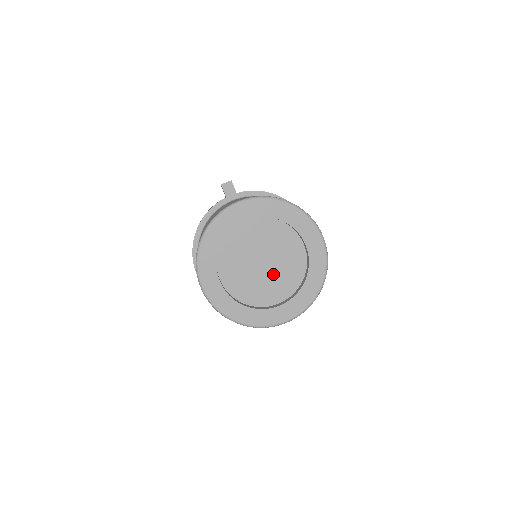
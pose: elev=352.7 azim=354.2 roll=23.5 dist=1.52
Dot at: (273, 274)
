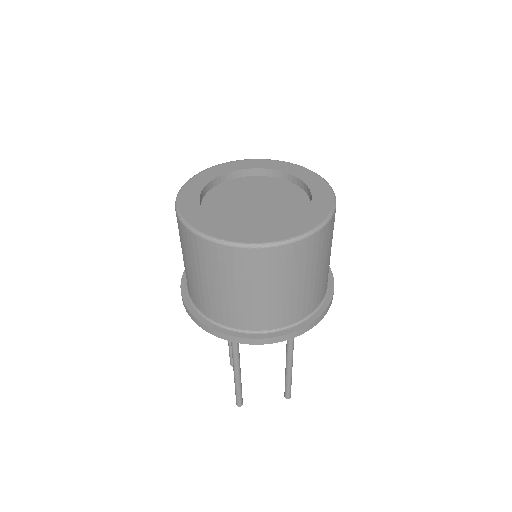
Dot at: (266, 213)
